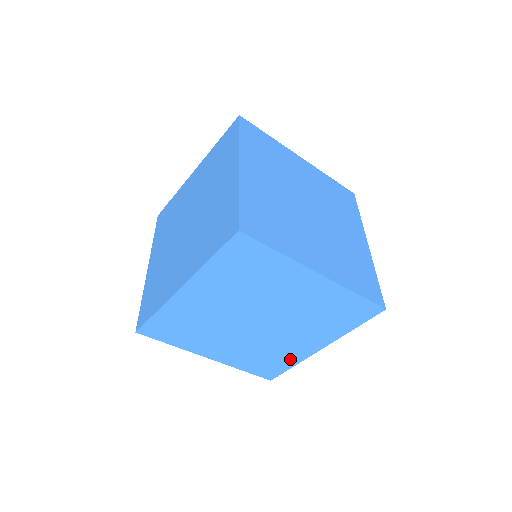
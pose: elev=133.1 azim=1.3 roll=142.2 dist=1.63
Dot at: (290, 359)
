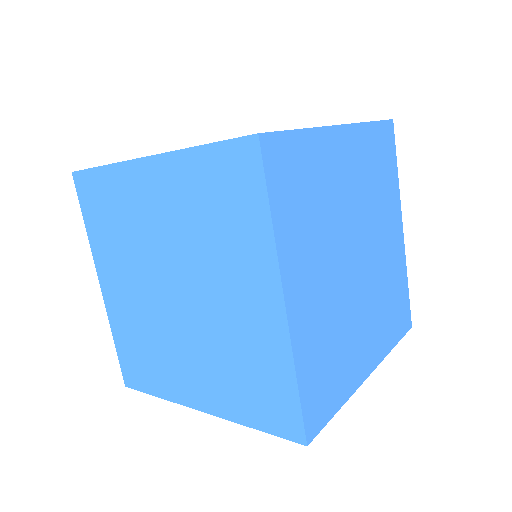
Dot at: (344, 382)
